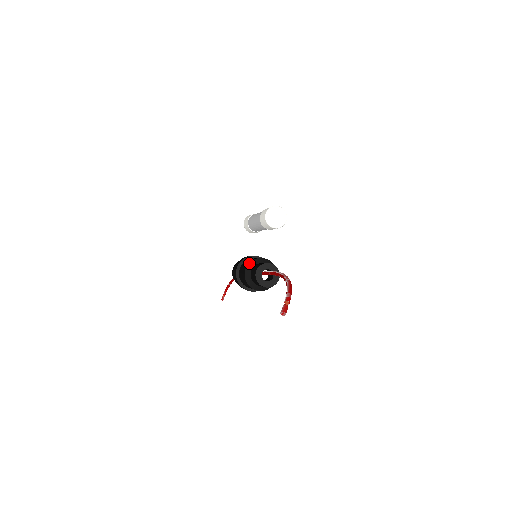
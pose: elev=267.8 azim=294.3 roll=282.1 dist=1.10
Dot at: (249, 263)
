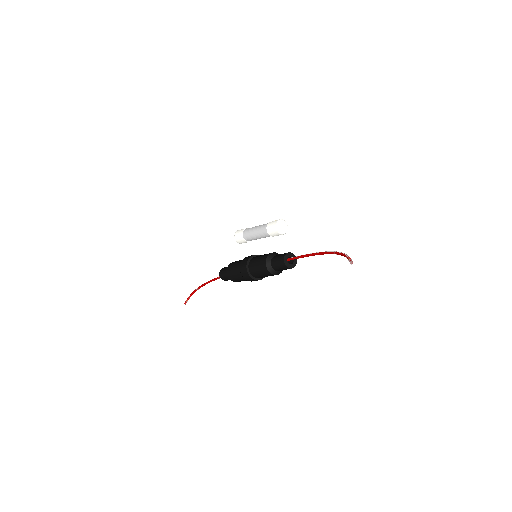
Dot at: (269, 255)
